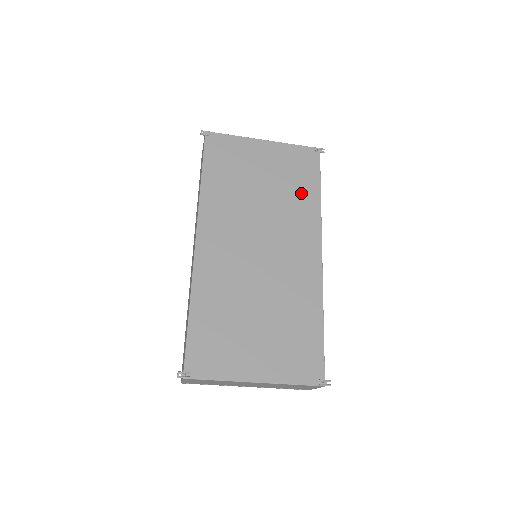
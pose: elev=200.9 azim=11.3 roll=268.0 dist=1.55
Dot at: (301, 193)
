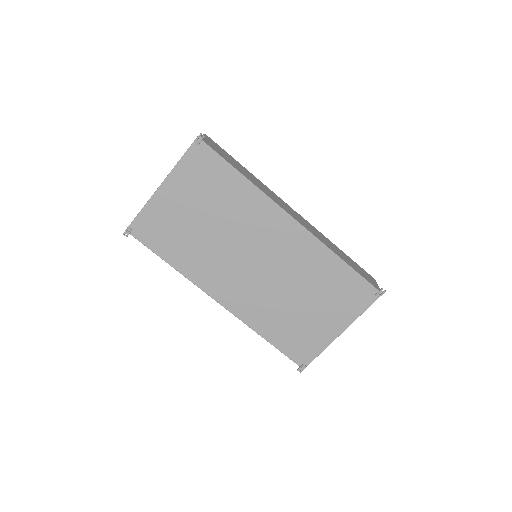
Dot at: (230, 193)
